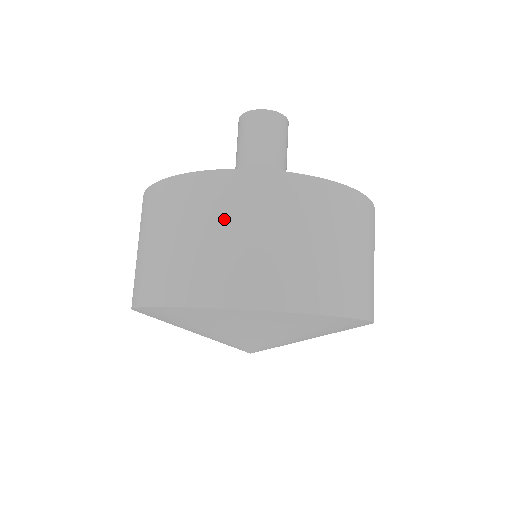
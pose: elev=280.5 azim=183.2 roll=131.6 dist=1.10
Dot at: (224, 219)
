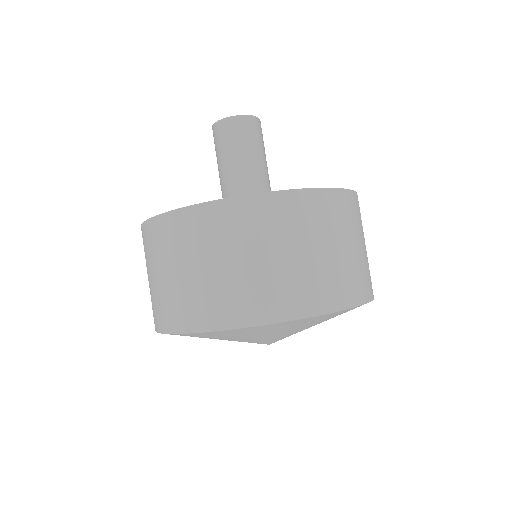
Dot at: (182, 255)
